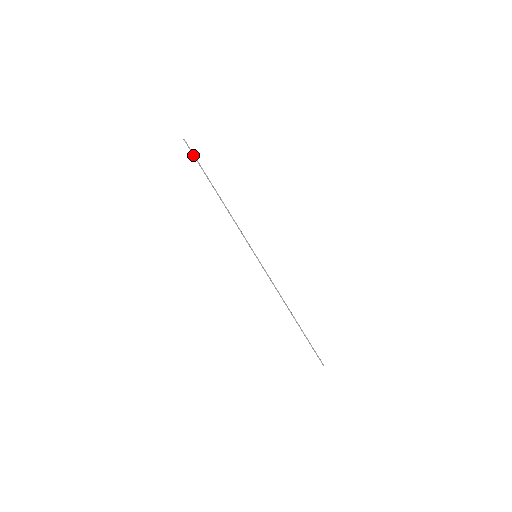
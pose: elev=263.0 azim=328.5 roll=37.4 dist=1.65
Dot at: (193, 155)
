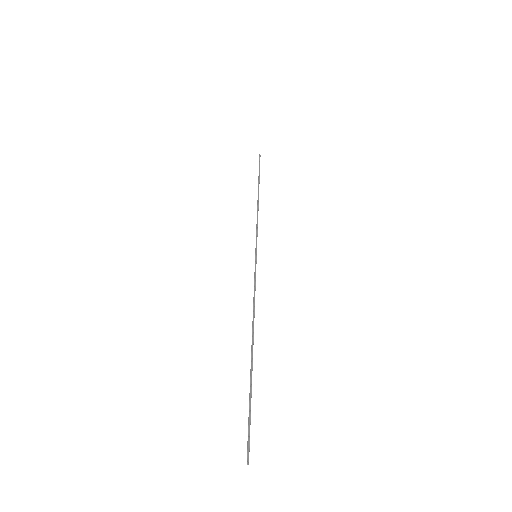
Dot at: (259, 165)
